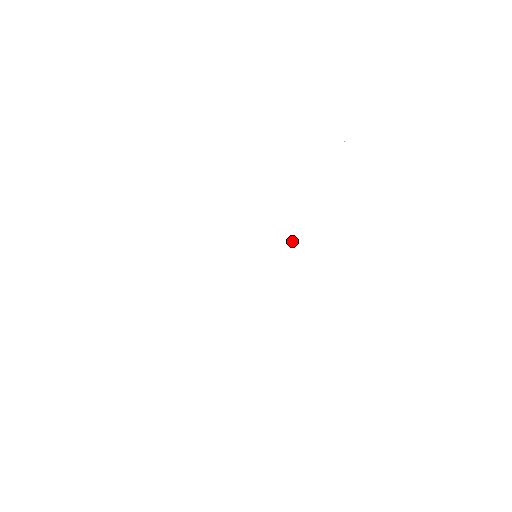
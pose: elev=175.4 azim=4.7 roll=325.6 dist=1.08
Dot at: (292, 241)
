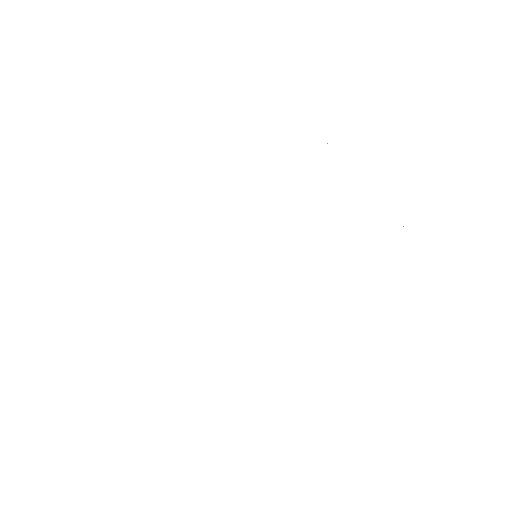
Dot at: (273, 222)
